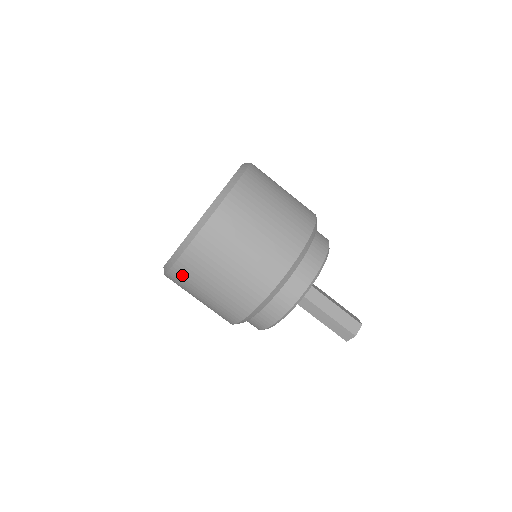
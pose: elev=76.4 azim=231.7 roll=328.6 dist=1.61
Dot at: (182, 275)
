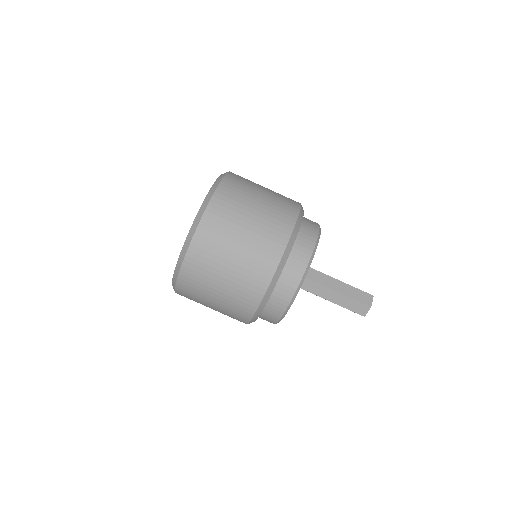
Dot at: occluded
